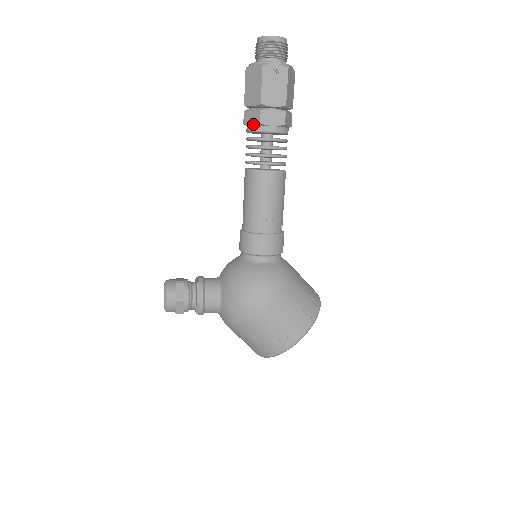
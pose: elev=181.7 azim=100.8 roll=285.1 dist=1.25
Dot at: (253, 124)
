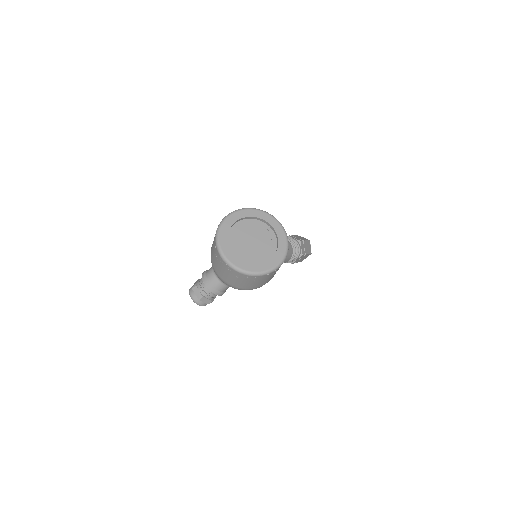
Dot at: occluded
